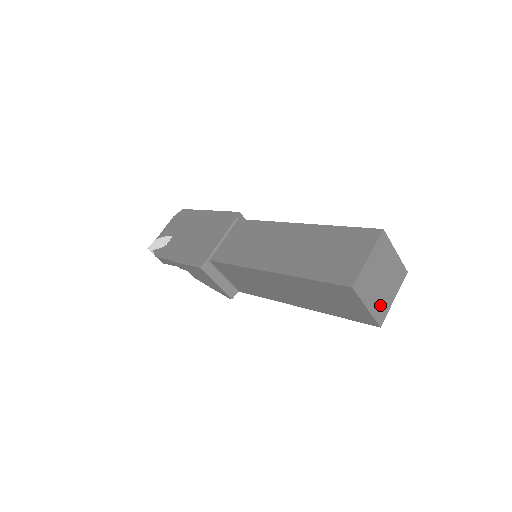
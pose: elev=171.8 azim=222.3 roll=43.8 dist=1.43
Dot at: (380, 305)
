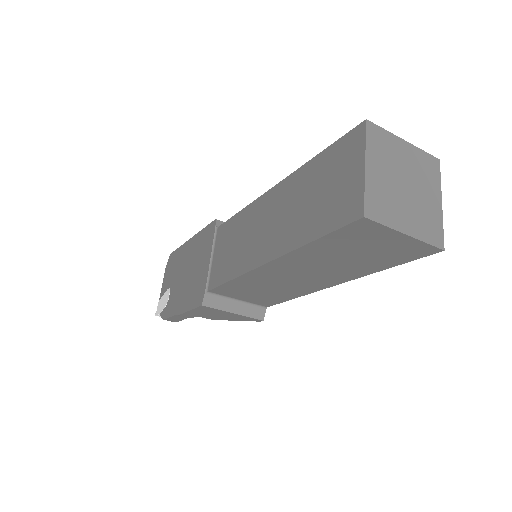
Dot at: (424, 221)
